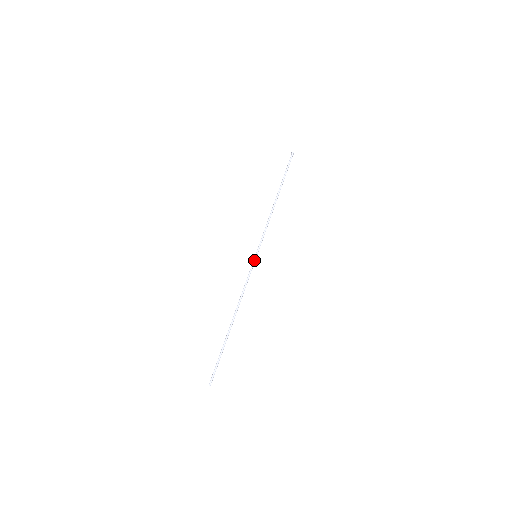
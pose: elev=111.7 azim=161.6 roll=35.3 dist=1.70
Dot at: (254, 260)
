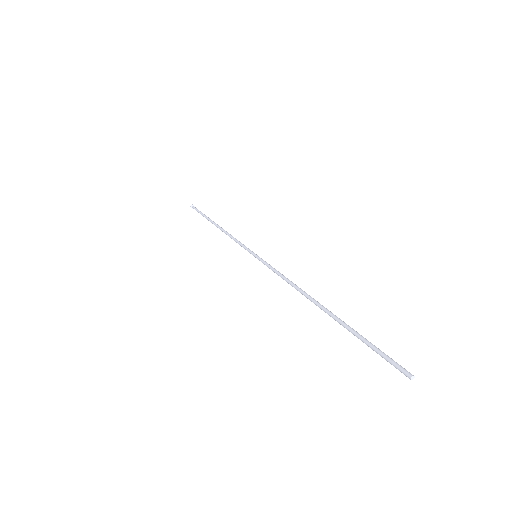
Dot at: (259, 257)
